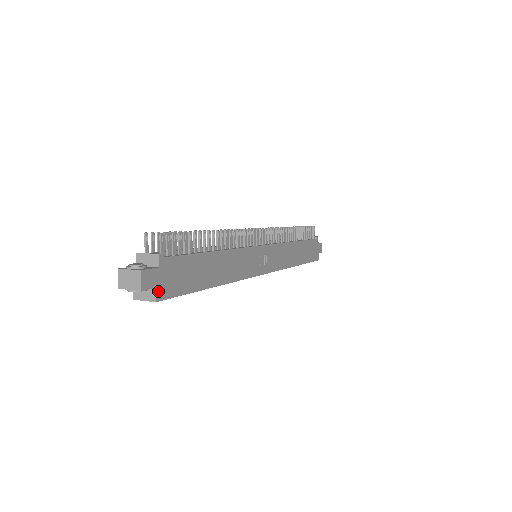
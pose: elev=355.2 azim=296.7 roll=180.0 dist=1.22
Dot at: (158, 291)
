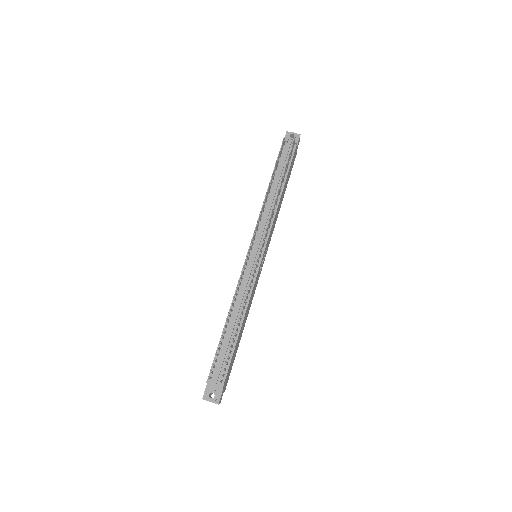
Dot at: (224, 390)
